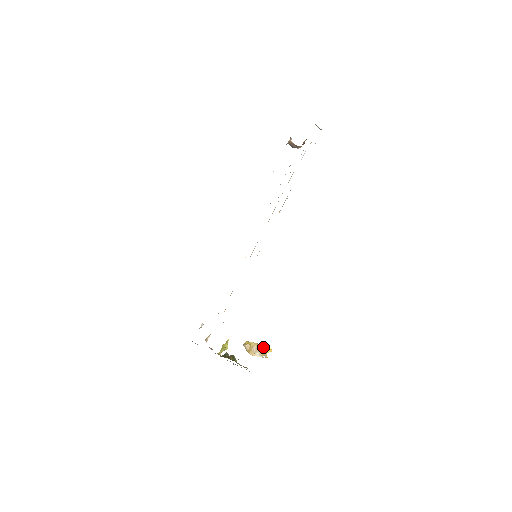
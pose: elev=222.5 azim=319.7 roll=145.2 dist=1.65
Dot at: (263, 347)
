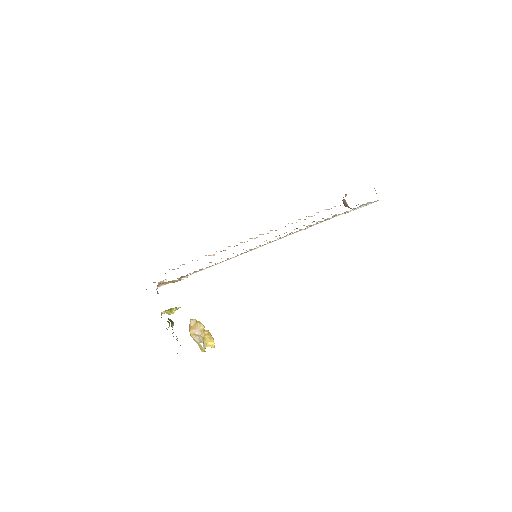
Dot at: (207, 336)
